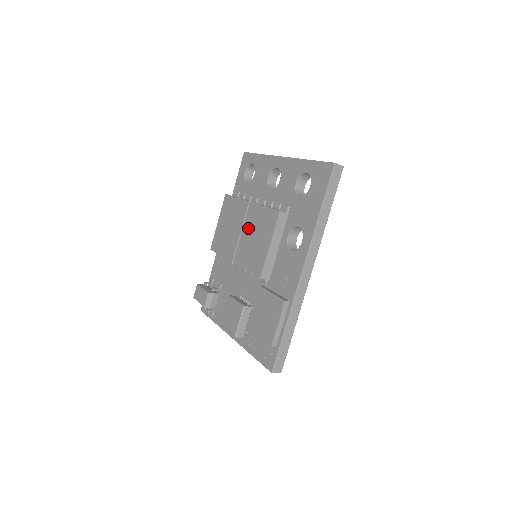
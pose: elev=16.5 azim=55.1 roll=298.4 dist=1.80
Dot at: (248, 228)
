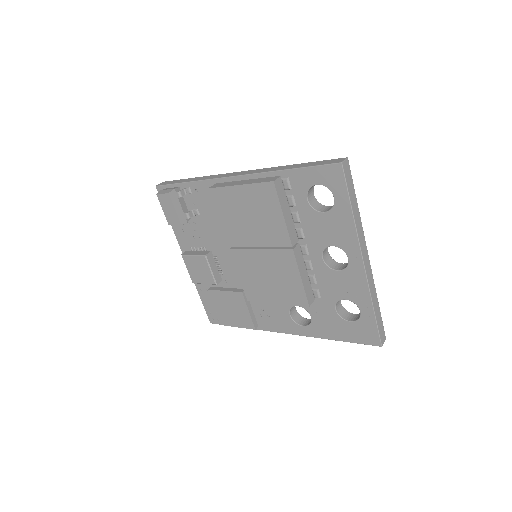
Dot at: (269, 260)
